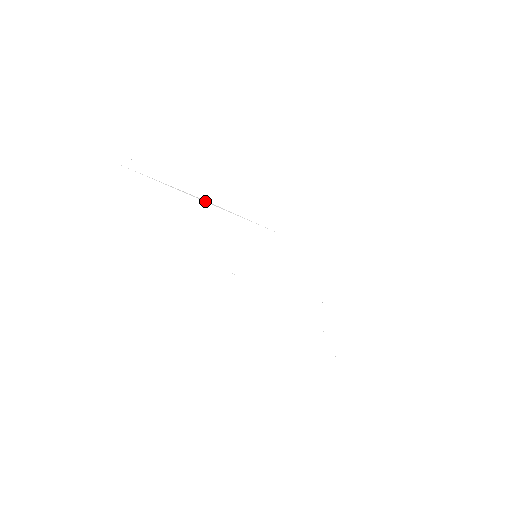
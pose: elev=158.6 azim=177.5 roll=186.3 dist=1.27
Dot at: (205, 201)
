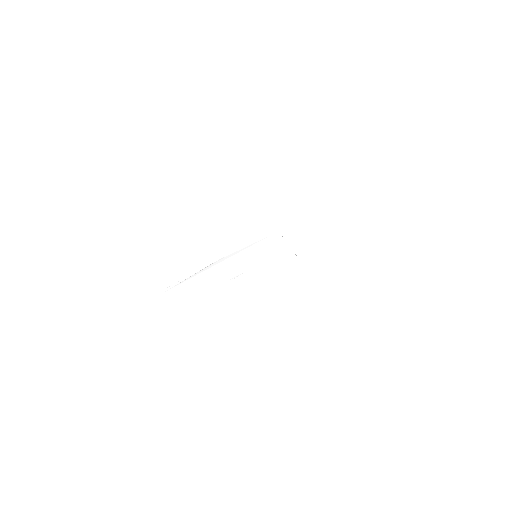
Dot at: (223, 260)
